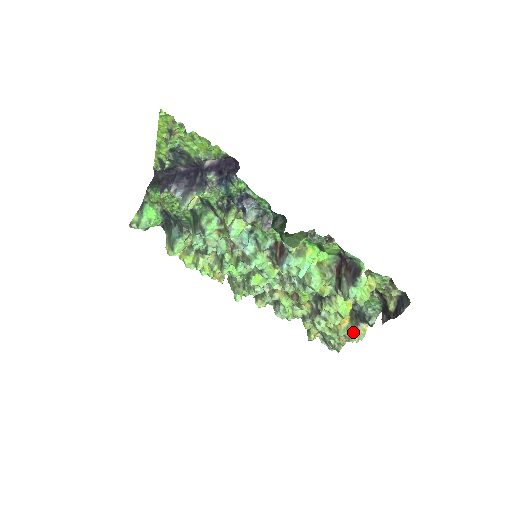
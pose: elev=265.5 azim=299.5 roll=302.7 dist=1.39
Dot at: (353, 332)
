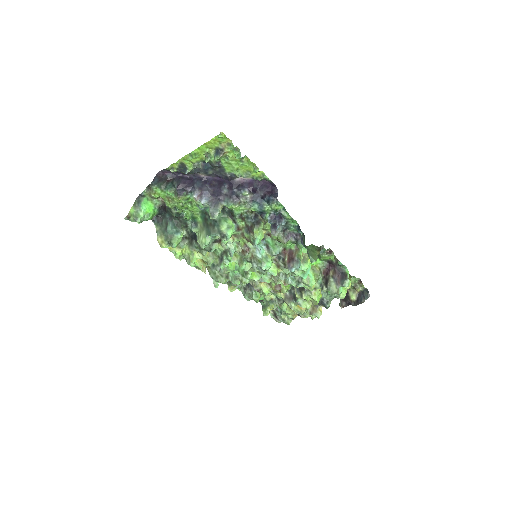
Dot at: (312, 312)
